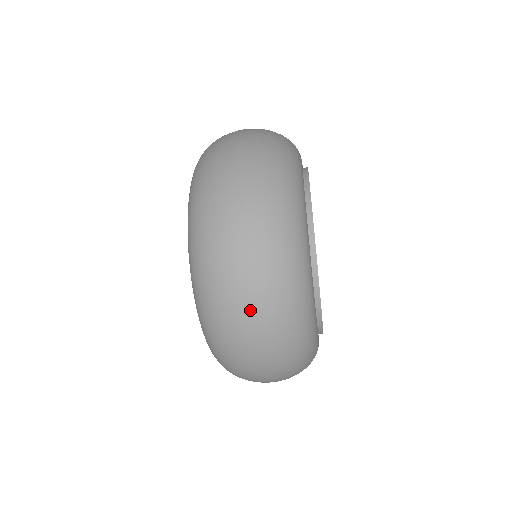
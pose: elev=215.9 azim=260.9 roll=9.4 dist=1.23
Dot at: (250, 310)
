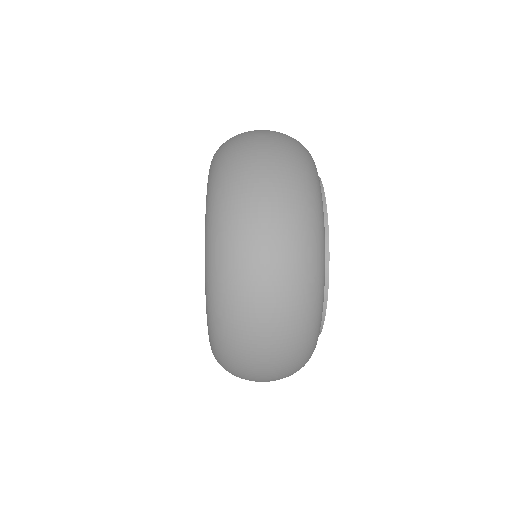
Dot at: occluded
